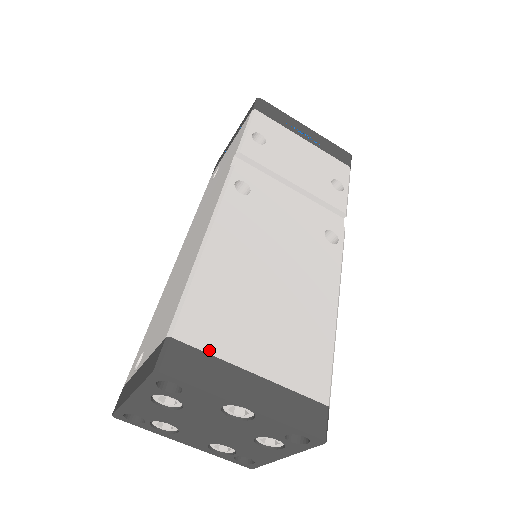
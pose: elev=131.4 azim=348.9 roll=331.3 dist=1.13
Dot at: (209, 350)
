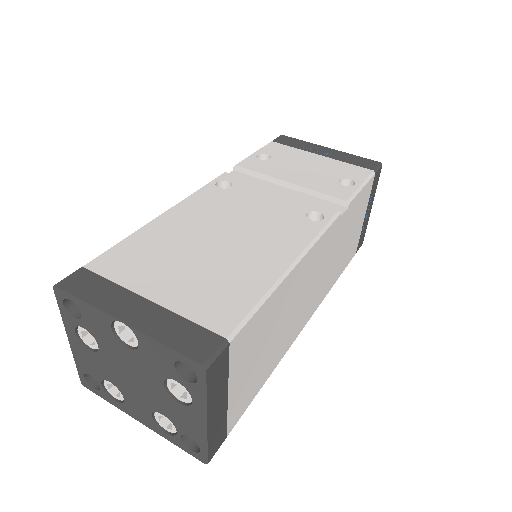
Dot at: (113, 278)
